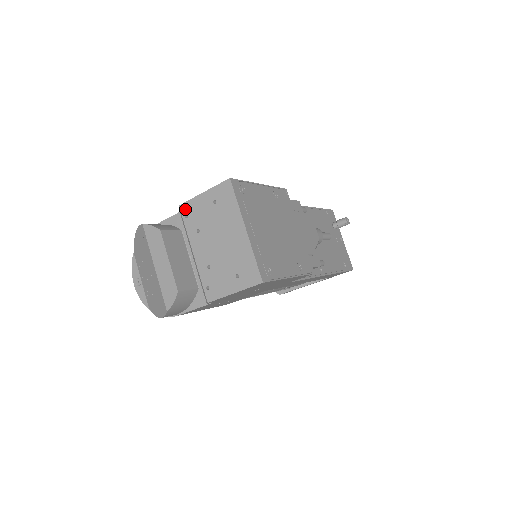
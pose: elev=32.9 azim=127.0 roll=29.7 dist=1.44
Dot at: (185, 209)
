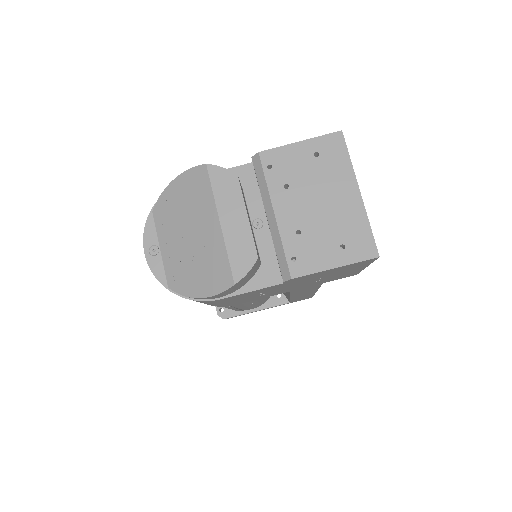
Dot at: (268, 157)
